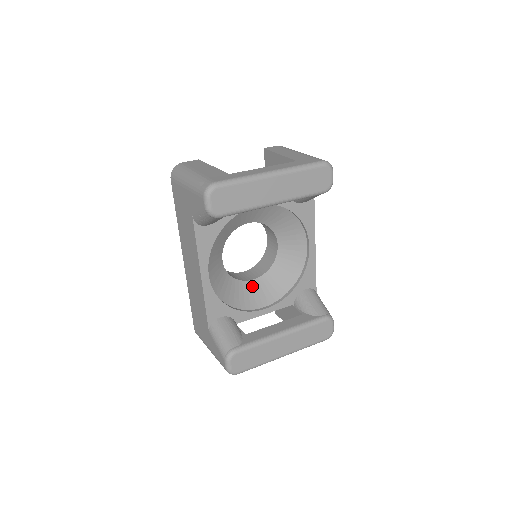
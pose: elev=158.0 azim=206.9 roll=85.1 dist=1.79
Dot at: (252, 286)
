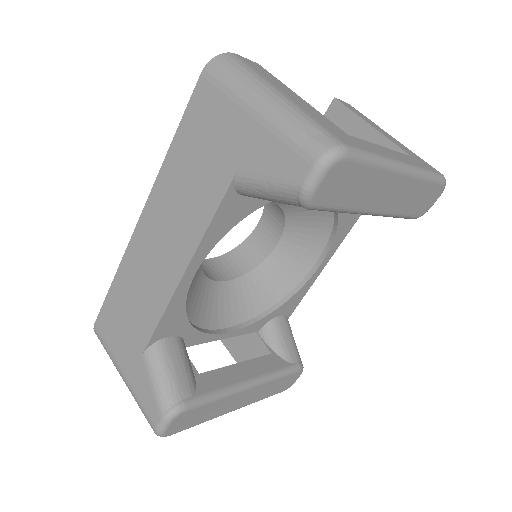
Dot at: (220, 291)
